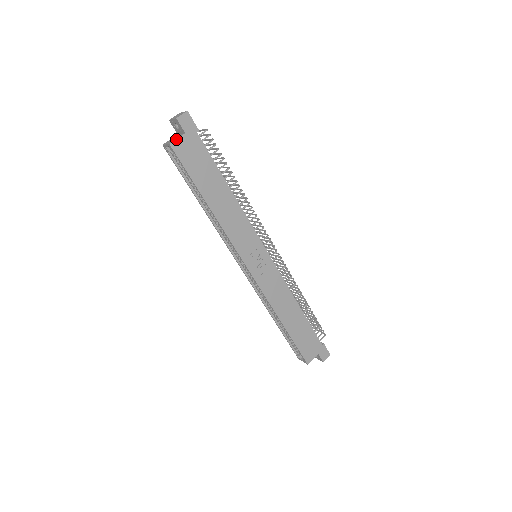
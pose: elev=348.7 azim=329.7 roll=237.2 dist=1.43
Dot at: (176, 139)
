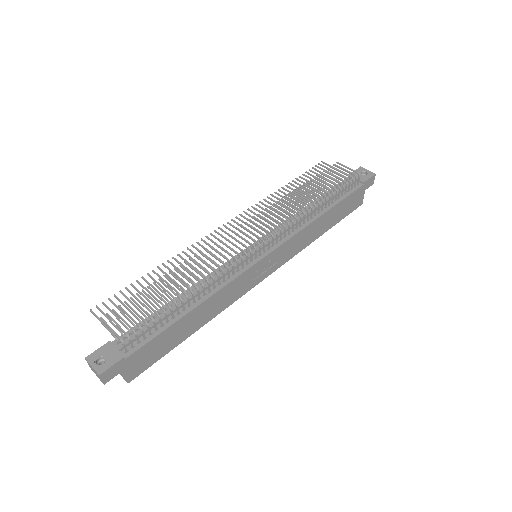
Dot at: (125, 378)
